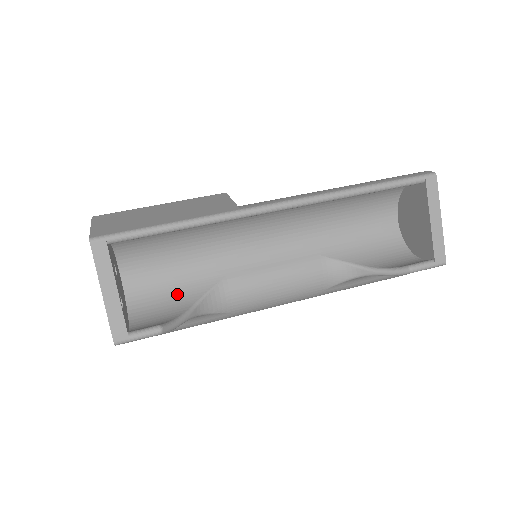
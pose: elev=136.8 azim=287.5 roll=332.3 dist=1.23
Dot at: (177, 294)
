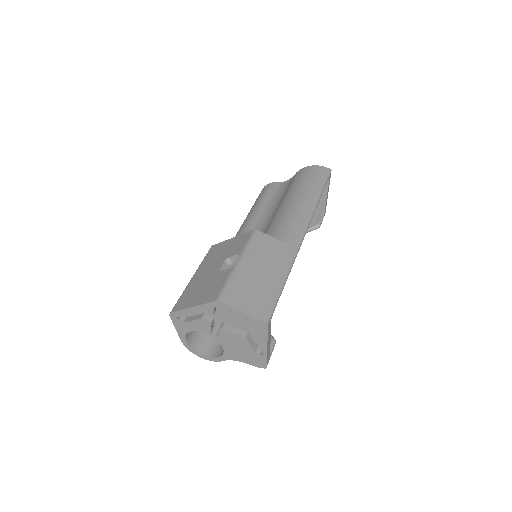
Dot at: occluded
